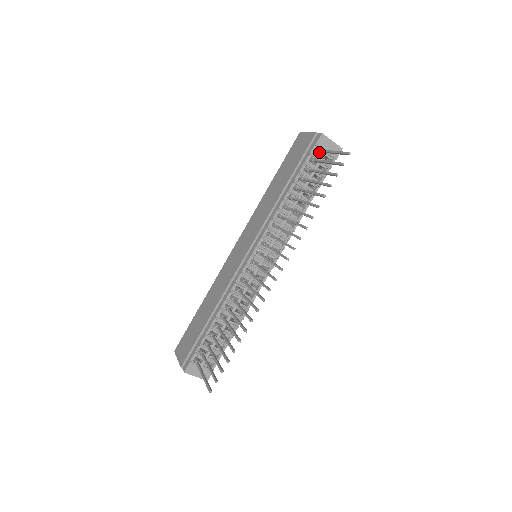
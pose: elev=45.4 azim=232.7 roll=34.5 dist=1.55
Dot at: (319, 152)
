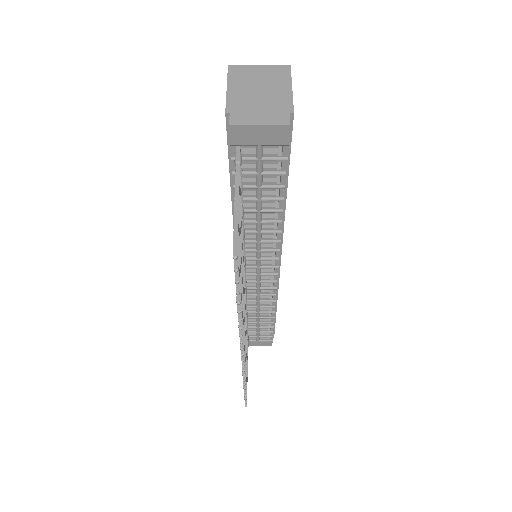
Dot at: (238, 166)
